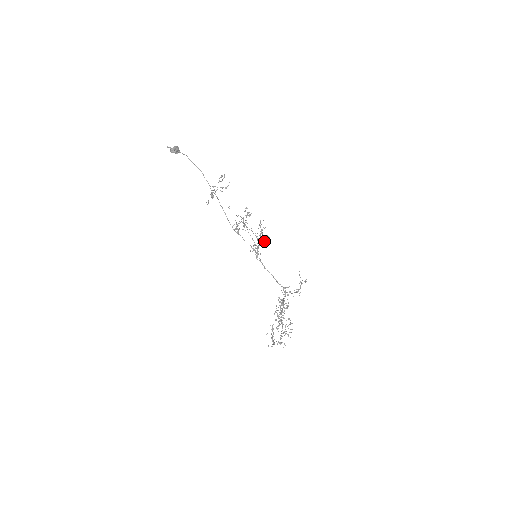
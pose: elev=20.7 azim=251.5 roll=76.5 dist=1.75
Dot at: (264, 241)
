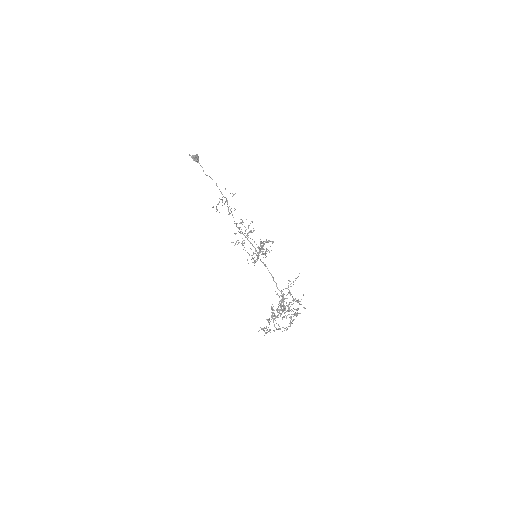
Dot at: (266, 248)
